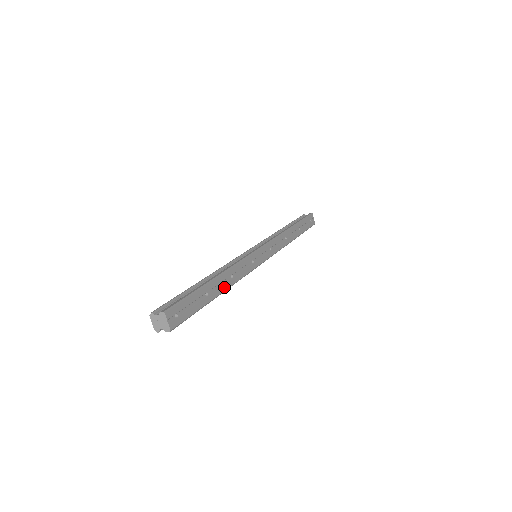
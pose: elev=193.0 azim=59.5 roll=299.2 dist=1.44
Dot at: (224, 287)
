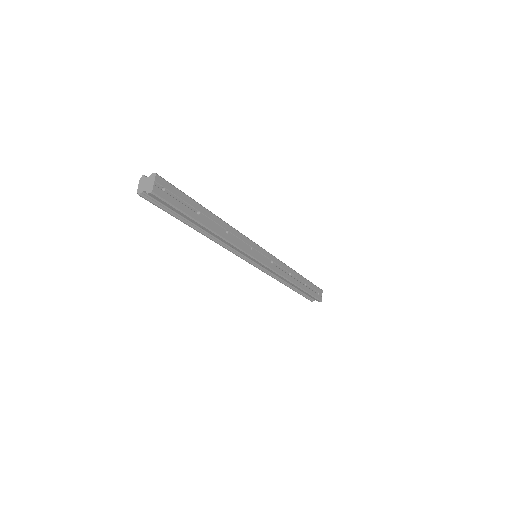
Dot at: (216, 229)
